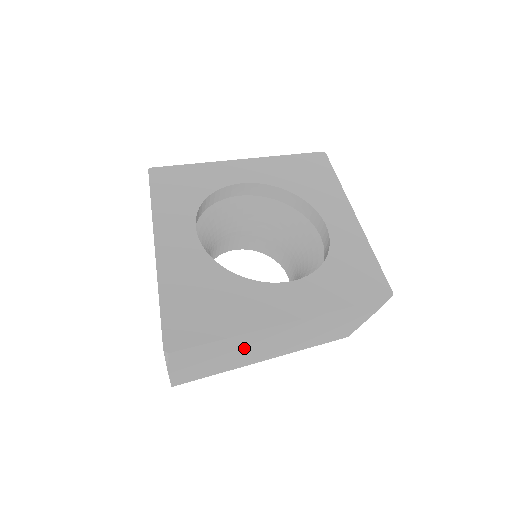
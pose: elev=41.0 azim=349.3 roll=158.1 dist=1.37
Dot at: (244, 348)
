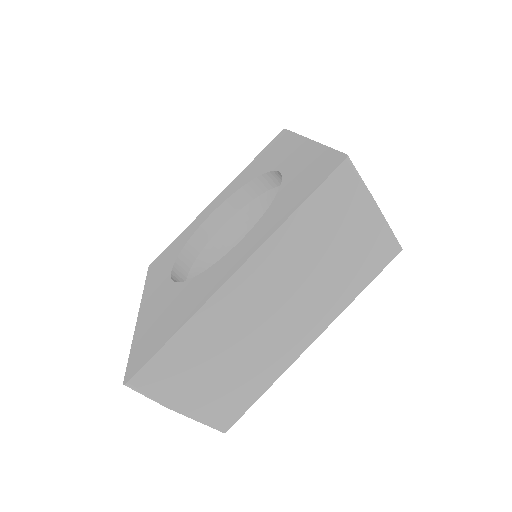
Dot at: (234, 337)
